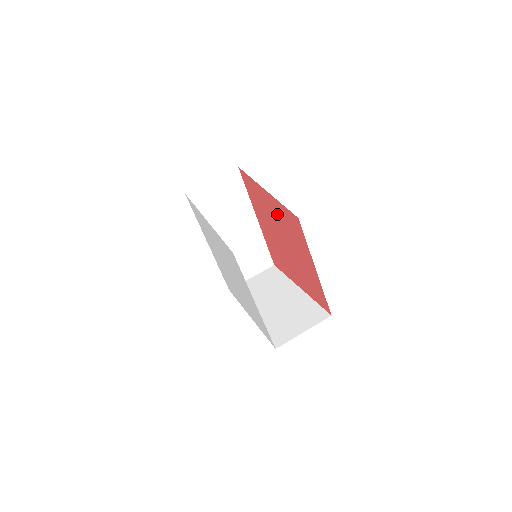
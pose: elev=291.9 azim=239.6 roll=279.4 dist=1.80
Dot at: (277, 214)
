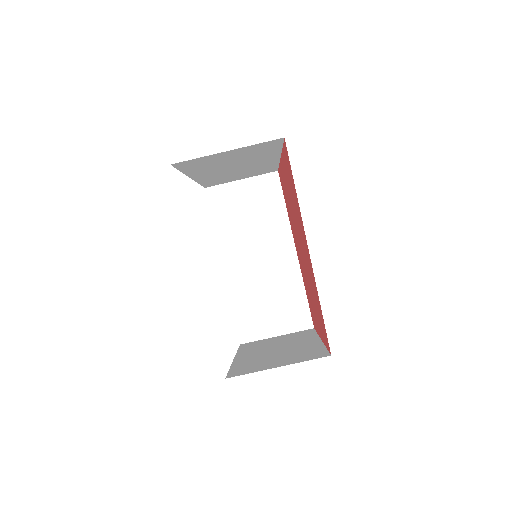
Dot at: (309, 268)
